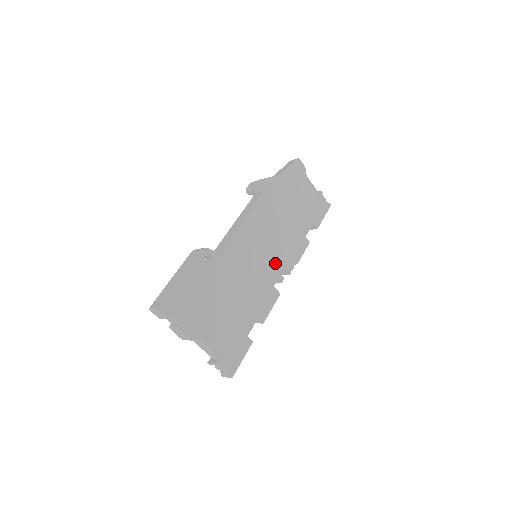
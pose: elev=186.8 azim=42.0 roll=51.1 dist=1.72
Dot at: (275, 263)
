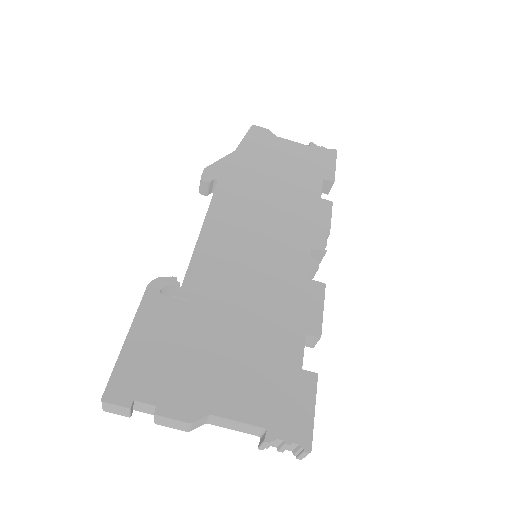
Dot at: (290, 249)
